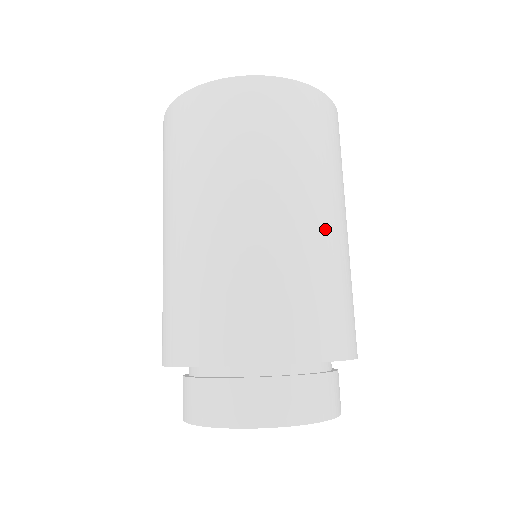
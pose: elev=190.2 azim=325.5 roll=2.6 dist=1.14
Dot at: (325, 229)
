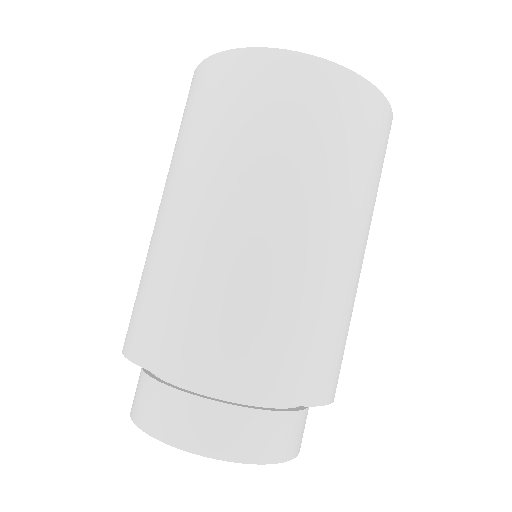
Dot at: (246, 230)
